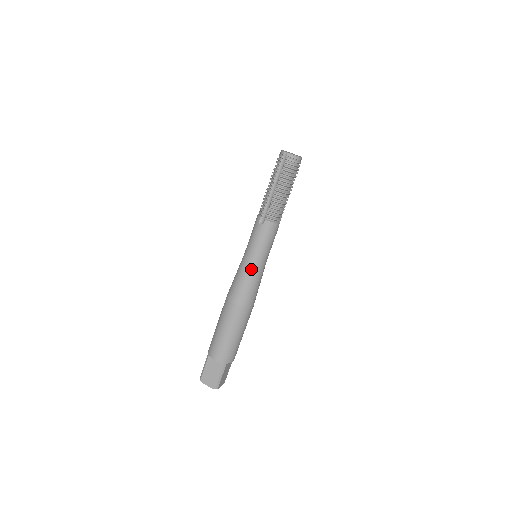
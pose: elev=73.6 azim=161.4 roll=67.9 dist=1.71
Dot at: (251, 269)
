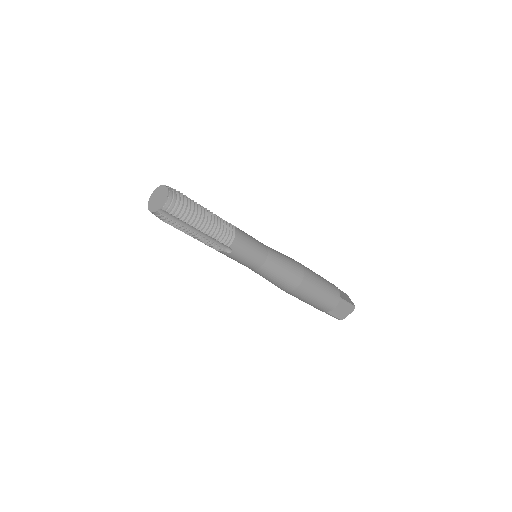
Dot at: (272, 268)
